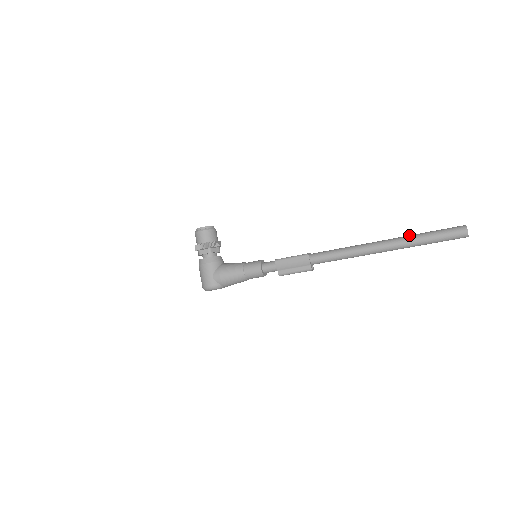
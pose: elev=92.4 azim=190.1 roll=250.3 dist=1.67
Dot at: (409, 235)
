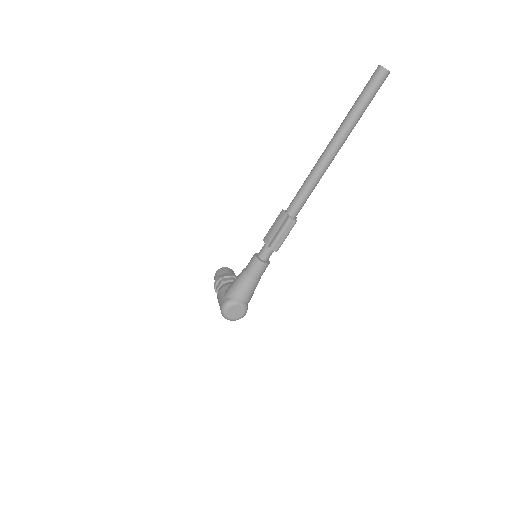
Dot at: occluded
